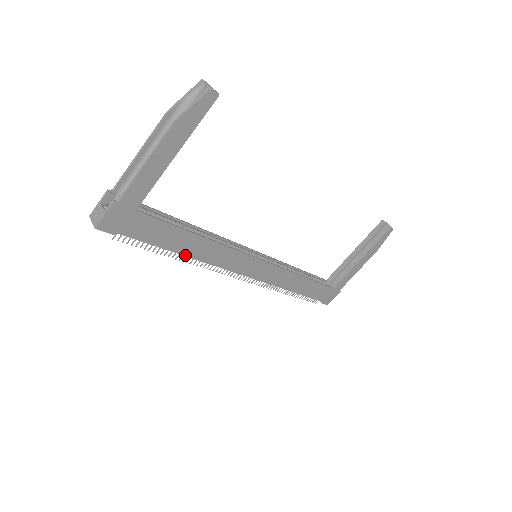
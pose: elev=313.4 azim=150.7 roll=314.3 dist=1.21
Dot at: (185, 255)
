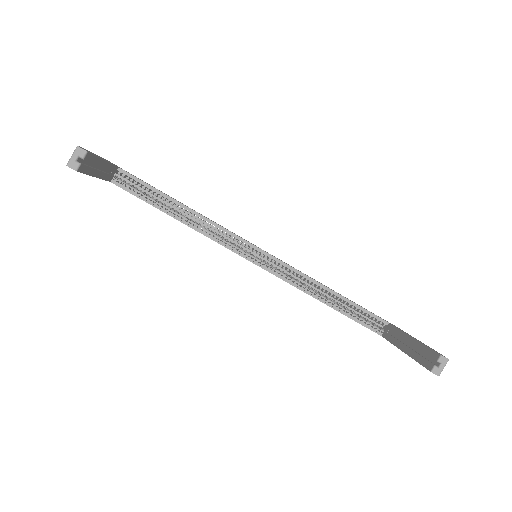
Dot at: occluded
